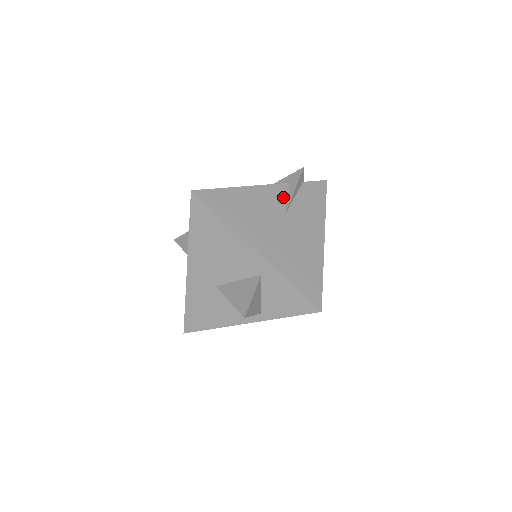
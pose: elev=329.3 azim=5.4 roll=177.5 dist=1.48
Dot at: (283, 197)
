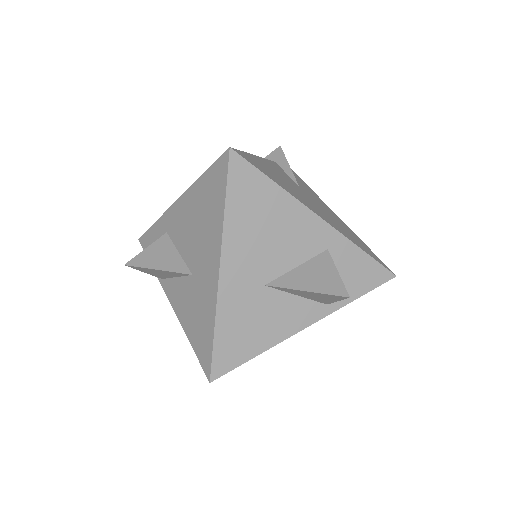
Dot at: (284, 173)
